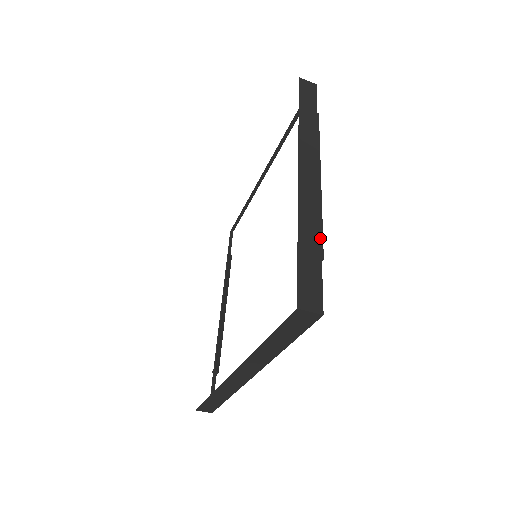
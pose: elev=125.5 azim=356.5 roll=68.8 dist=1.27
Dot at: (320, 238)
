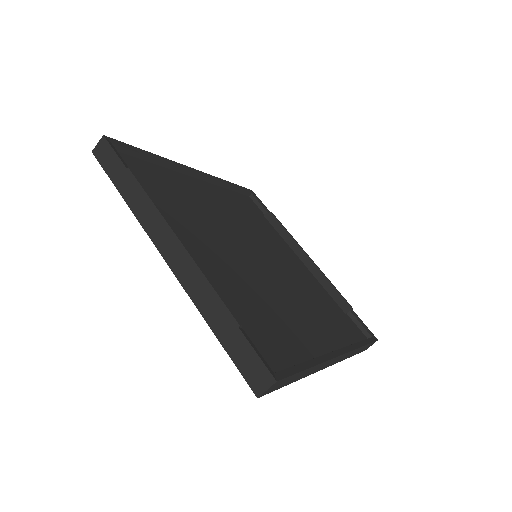
Dot at: (223, 307)
